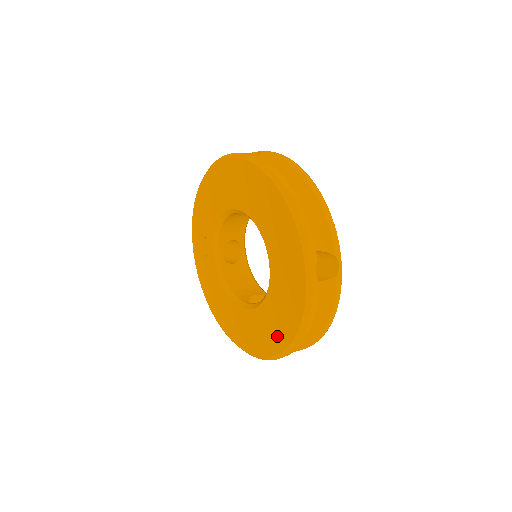
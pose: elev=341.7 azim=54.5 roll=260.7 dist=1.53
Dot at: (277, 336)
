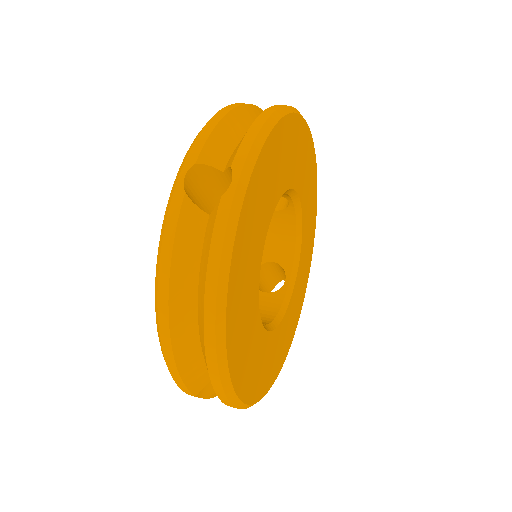
Dot at: occluded
